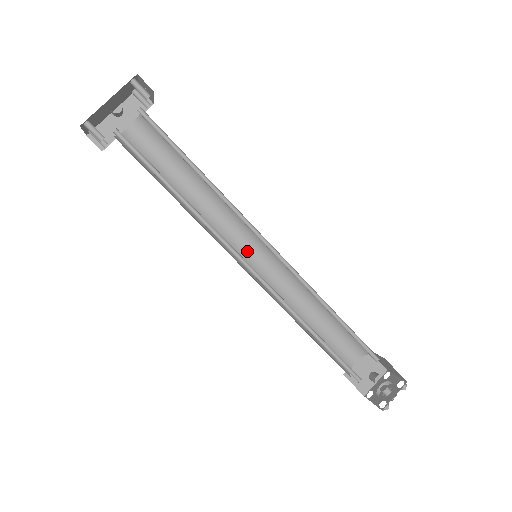
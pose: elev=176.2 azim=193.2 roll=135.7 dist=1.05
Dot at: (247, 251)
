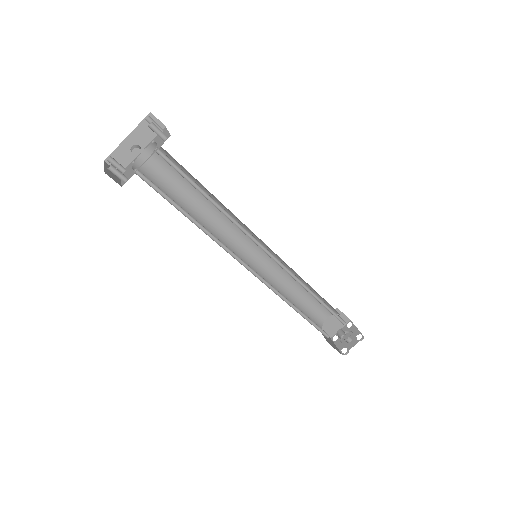
Dot at: (248, 247)
